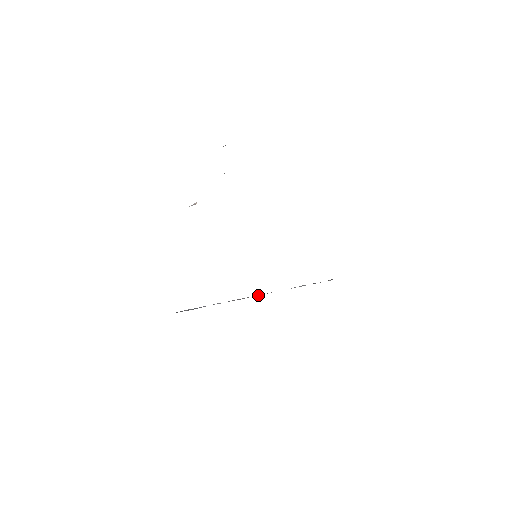
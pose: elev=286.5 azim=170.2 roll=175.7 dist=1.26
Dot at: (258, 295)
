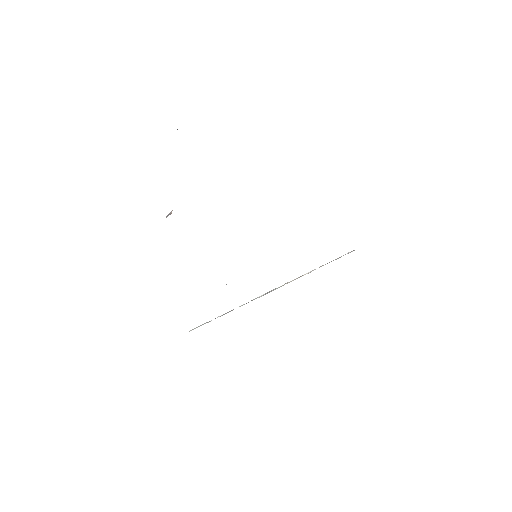
Dot at: occluded
